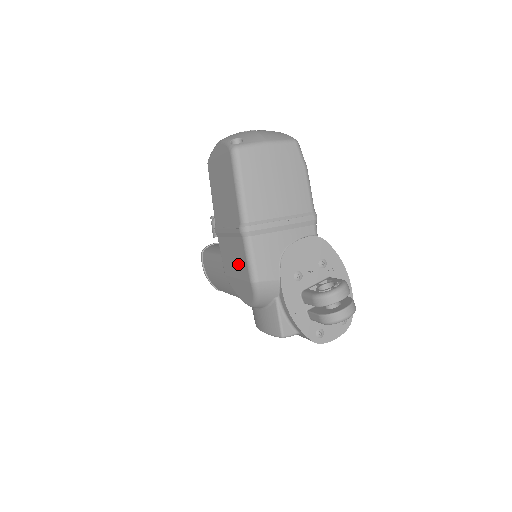
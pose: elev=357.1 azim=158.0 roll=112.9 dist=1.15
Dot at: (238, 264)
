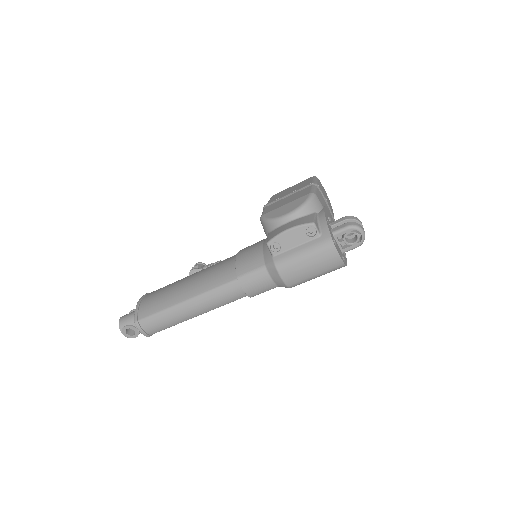
Dot at: (295, 197)
